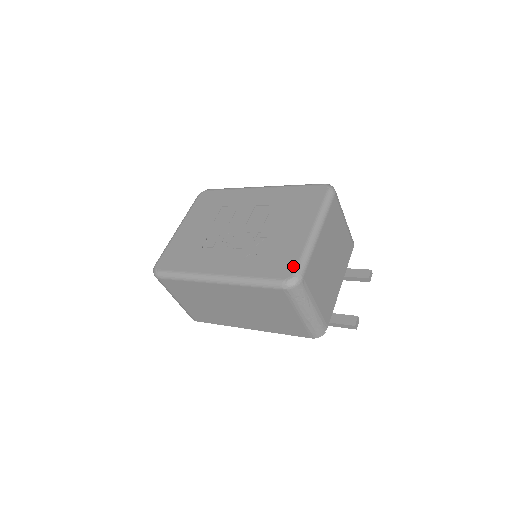
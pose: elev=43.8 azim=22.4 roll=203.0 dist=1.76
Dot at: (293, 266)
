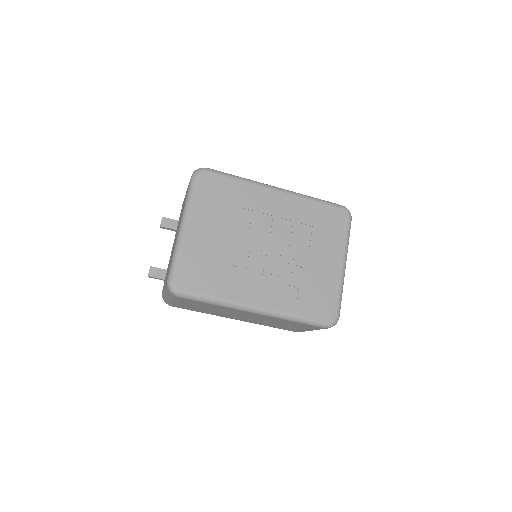
Dot at: (334, 308)
